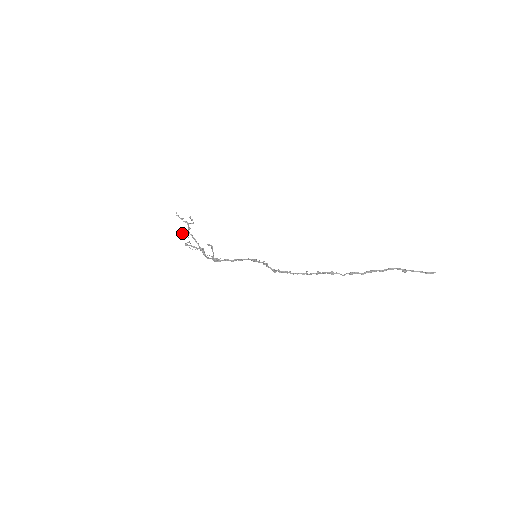
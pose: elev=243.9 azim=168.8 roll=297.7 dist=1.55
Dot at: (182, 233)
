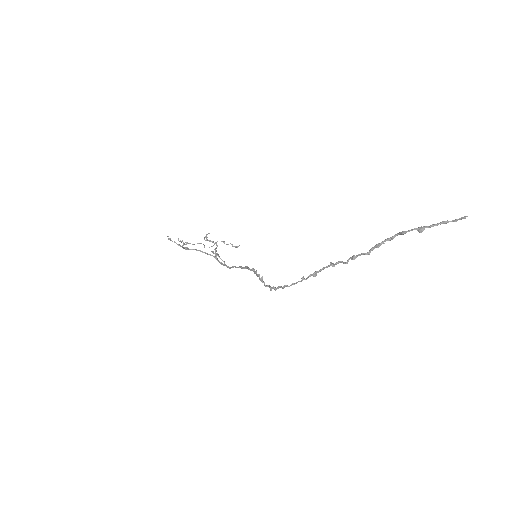
Dot at: occluded
